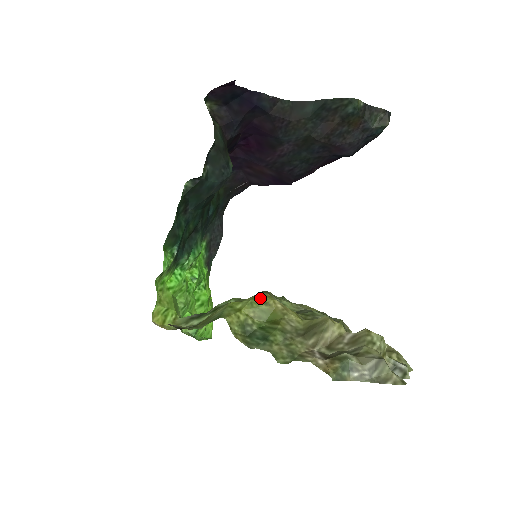
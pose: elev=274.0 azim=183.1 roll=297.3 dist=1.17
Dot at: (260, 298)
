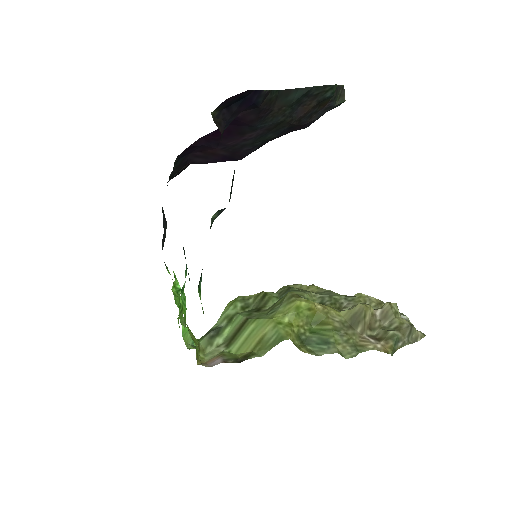
Dot at: (302, 306)
